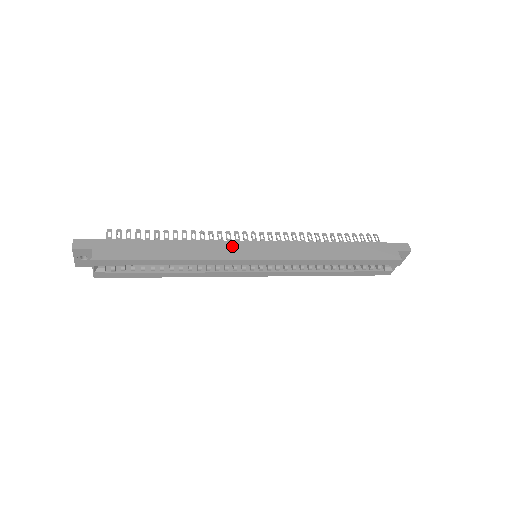
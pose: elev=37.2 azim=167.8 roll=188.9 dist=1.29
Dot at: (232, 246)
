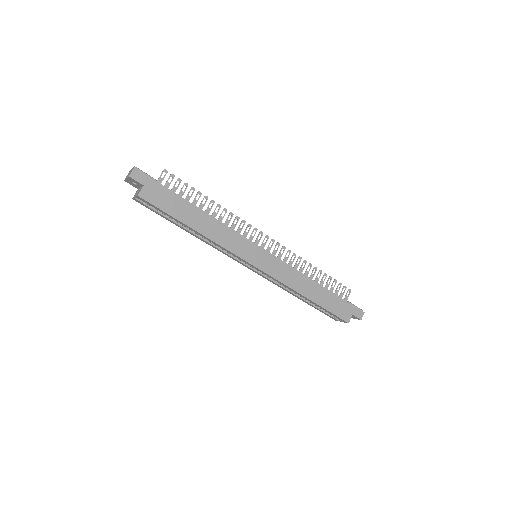
Dot at: (244, 243)
